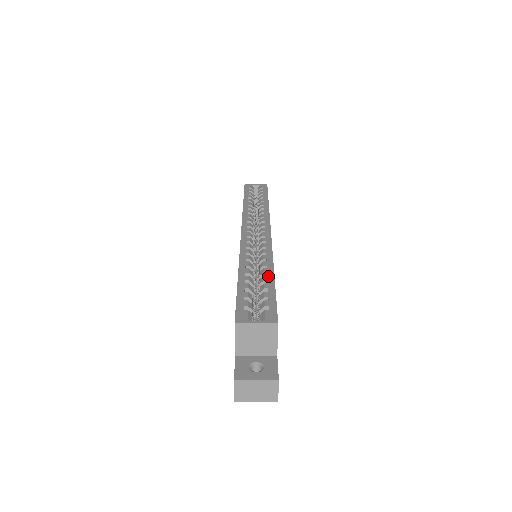
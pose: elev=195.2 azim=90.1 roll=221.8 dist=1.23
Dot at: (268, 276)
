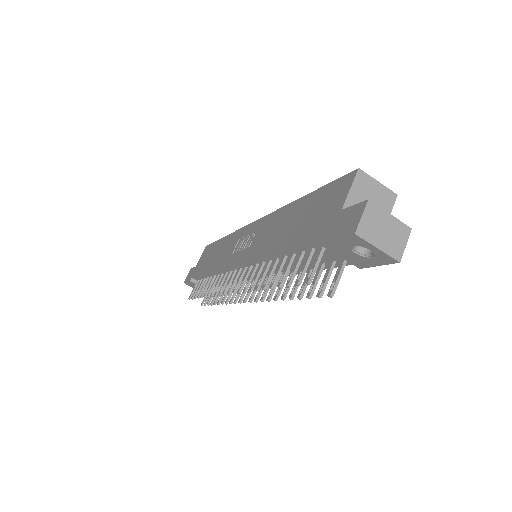
Dot at: occluded
